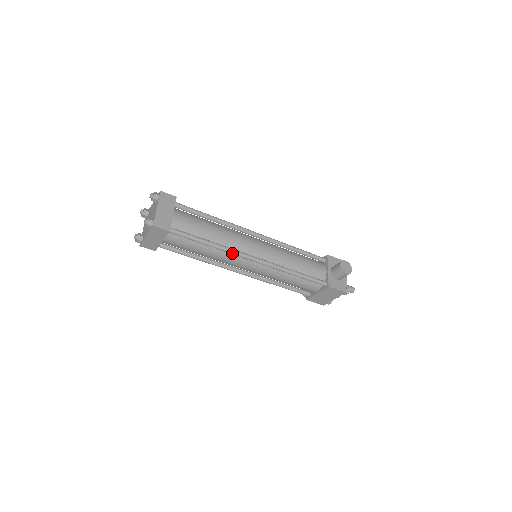
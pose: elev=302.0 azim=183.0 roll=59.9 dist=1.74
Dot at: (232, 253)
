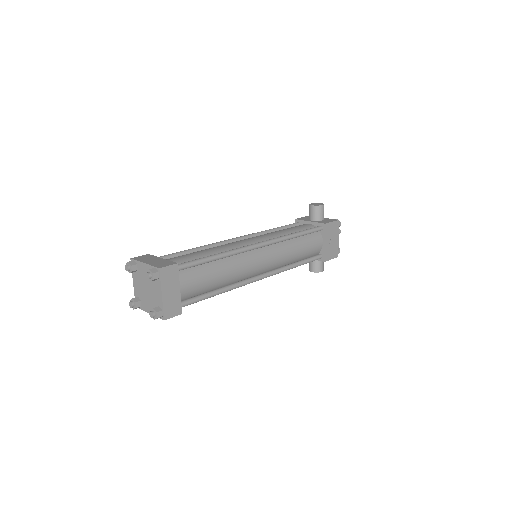
Dot at: (240, 251)
